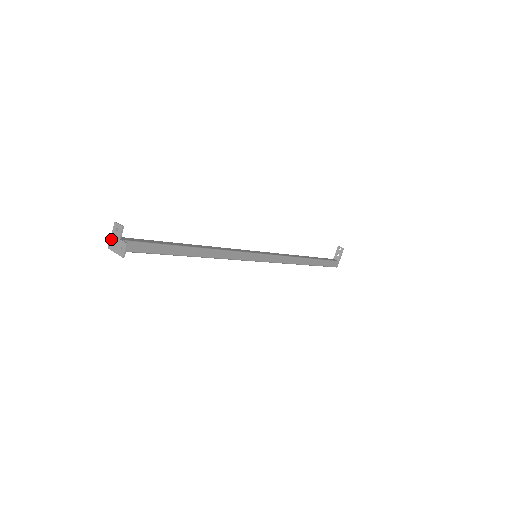
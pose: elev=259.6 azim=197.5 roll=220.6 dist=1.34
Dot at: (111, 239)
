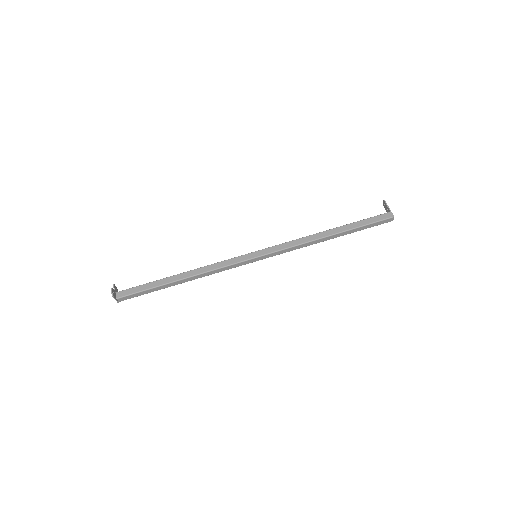
Dot at: occluded
